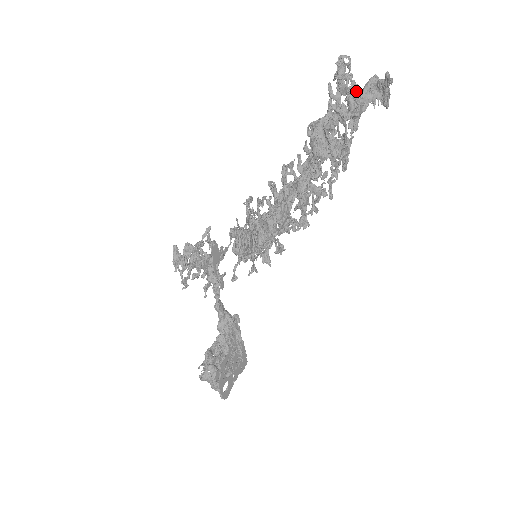
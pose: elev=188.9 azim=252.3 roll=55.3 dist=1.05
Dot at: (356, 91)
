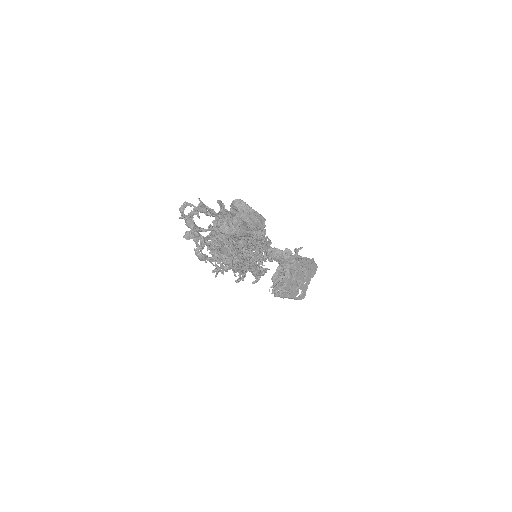
Dot at: (226, 212)
